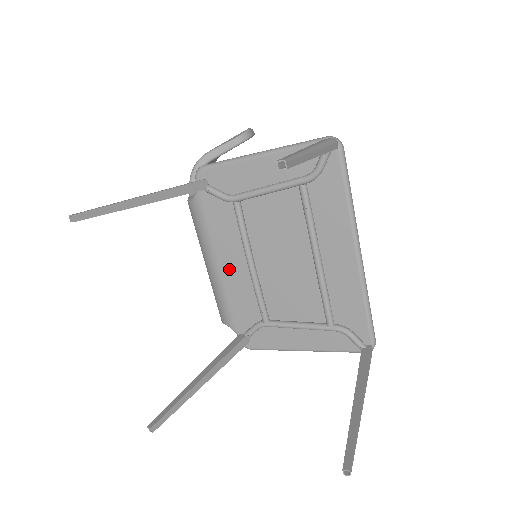
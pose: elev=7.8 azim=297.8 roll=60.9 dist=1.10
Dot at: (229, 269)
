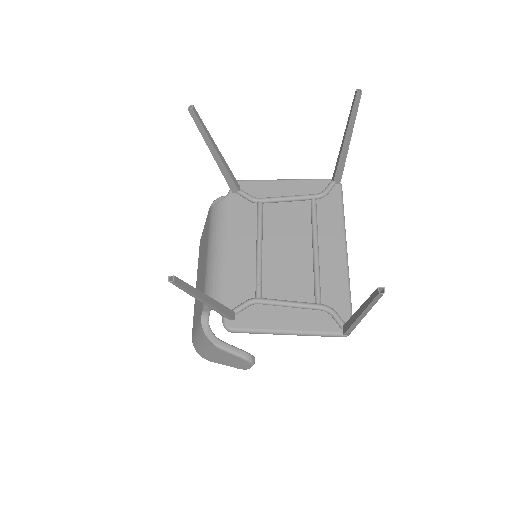
Dot at: (236, 252)
